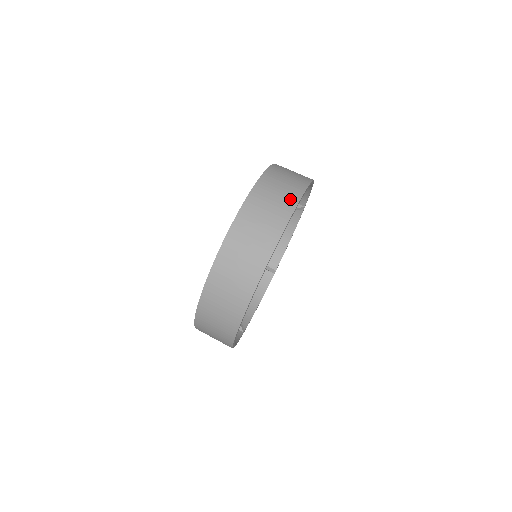
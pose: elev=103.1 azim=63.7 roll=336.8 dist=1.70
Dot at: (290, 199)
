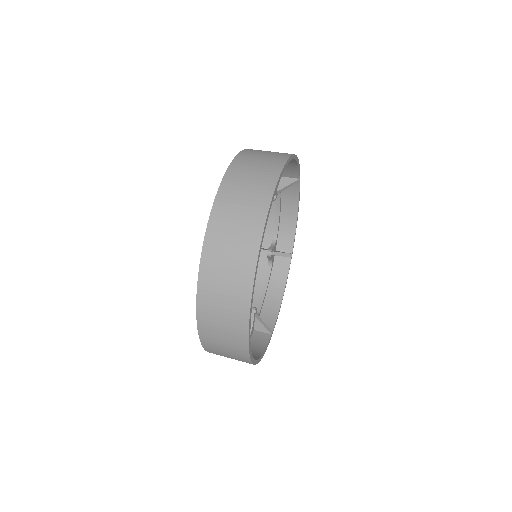
Dot at: occluded
